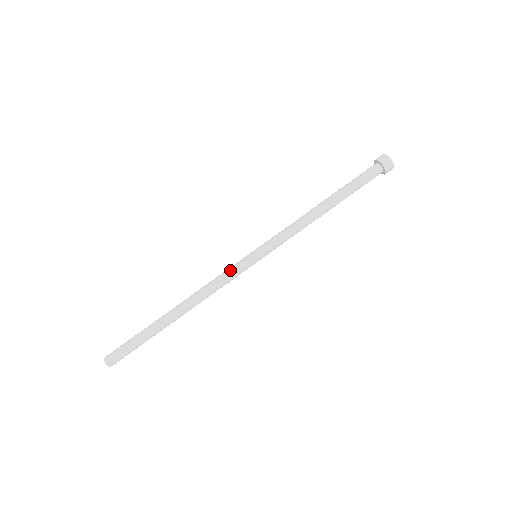
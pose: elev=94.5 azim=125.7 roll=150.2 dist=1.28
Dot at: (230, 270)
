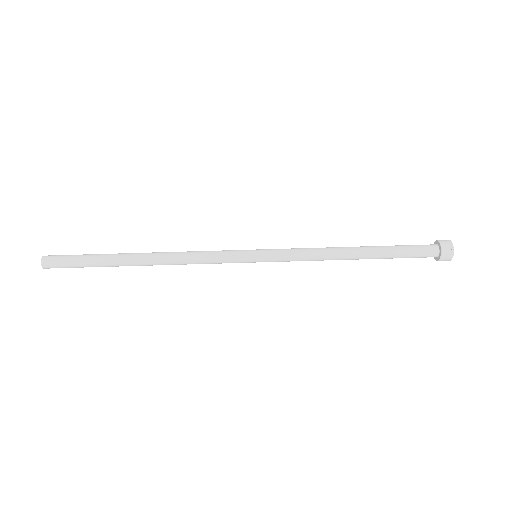
Dot at: (221, 255)
